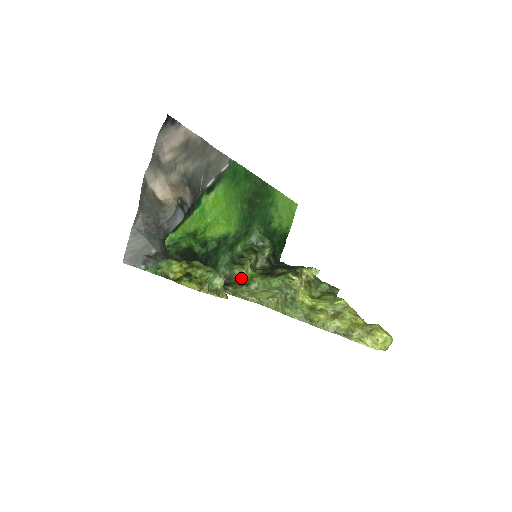
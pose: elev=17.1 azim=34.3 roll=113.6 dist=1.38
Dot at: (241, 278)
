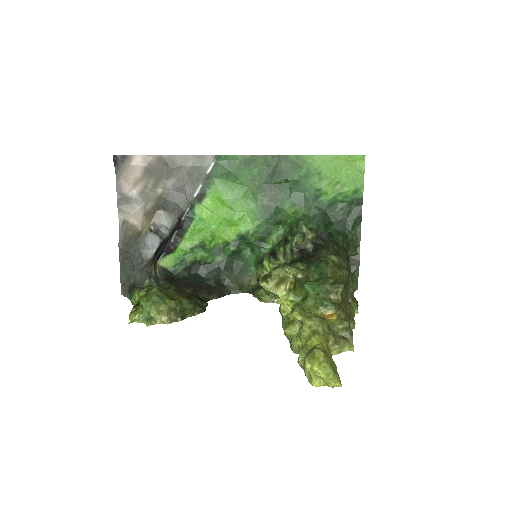
Dot at: occluded
